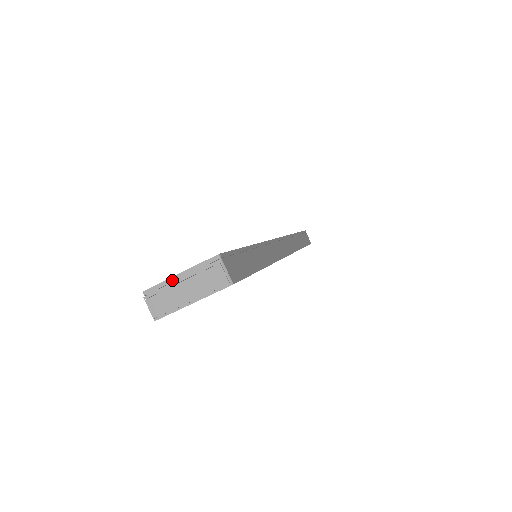
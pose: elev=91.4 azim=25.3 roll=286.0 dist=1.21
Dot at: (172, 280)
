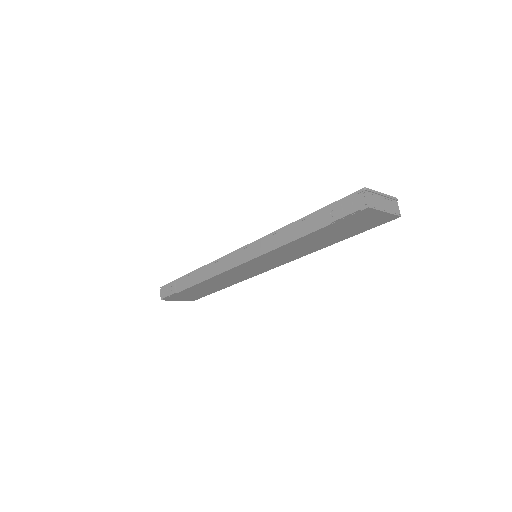
Dot at: (379, 193)
